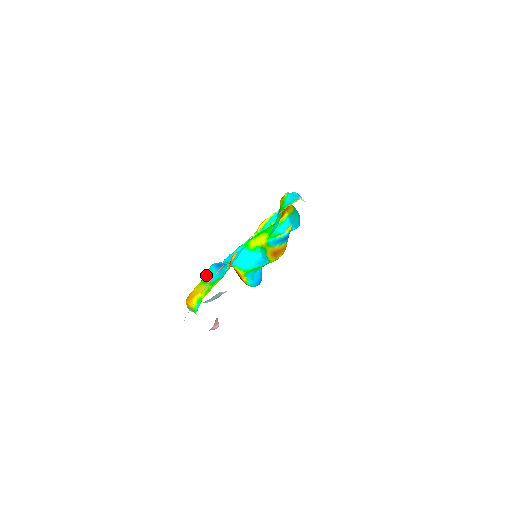
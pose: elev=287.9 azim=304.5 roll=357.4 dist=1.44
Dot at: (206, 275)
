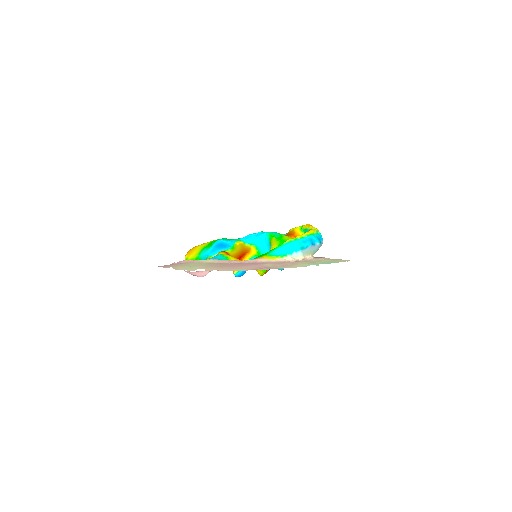
Dot at: (212, 243)
